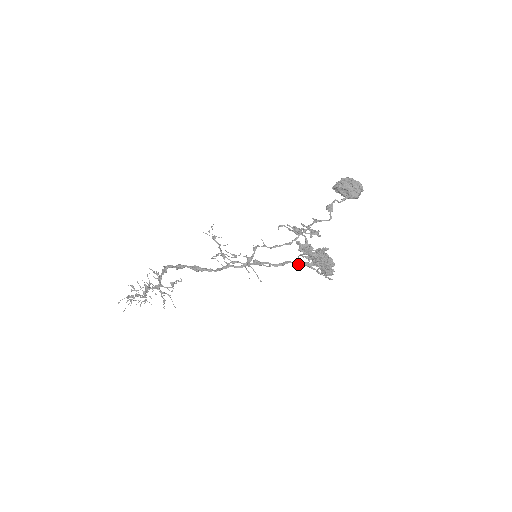
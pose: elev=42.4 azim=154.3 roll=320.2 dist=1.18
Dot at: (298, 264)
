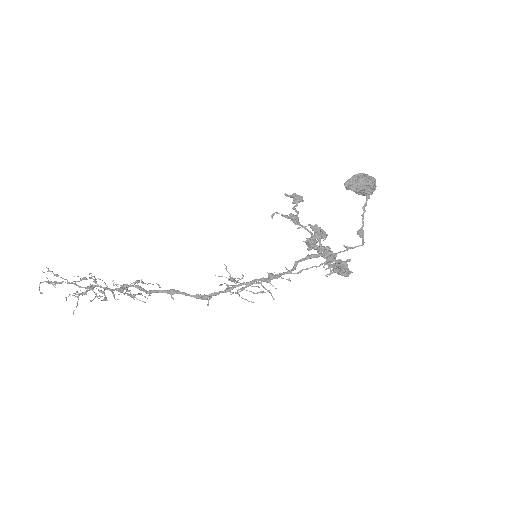
Dot at: occluded
